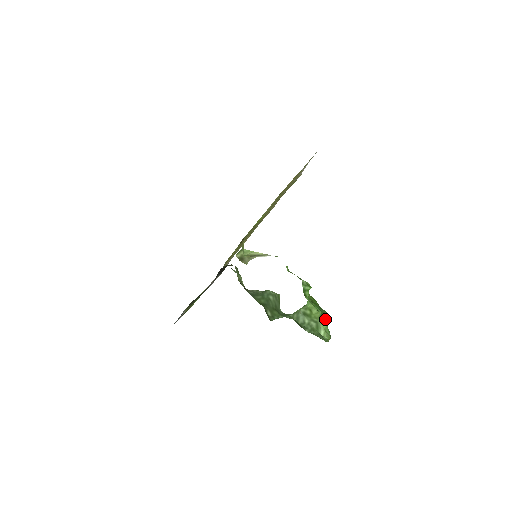
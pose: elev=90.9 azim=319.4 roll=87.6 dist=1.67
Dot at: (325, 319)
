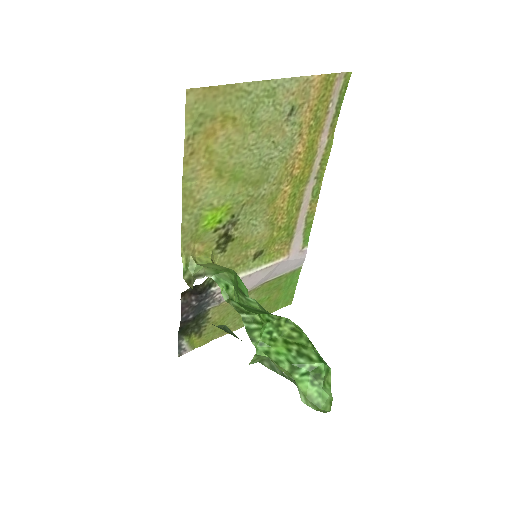
Dot at: (308, 375)
